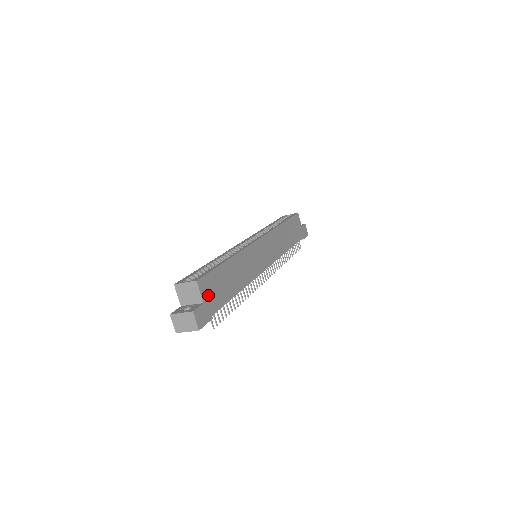
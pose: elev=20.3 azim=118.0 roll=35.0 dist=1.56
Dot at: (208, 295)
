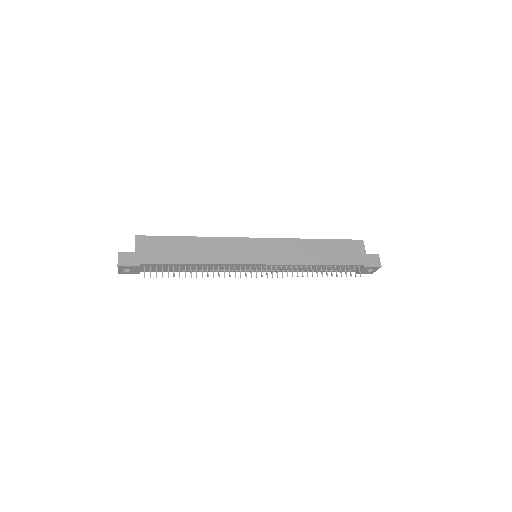
Dot at: (144, 249)
